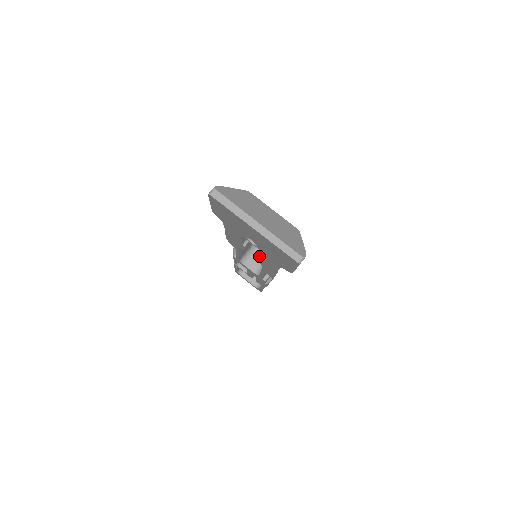
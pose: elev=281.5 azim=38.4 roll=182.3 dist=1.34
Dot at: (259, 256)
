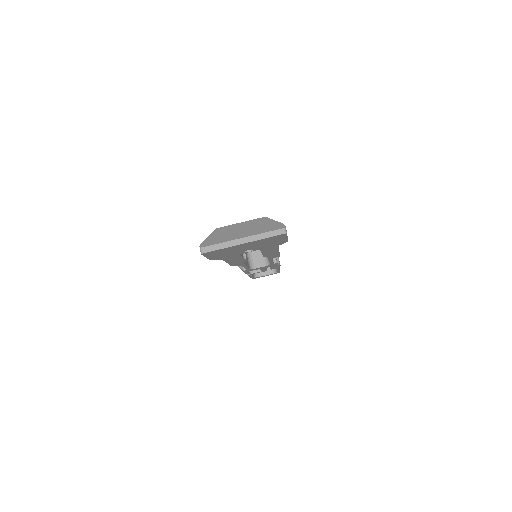
Dot at: (257, 254)
